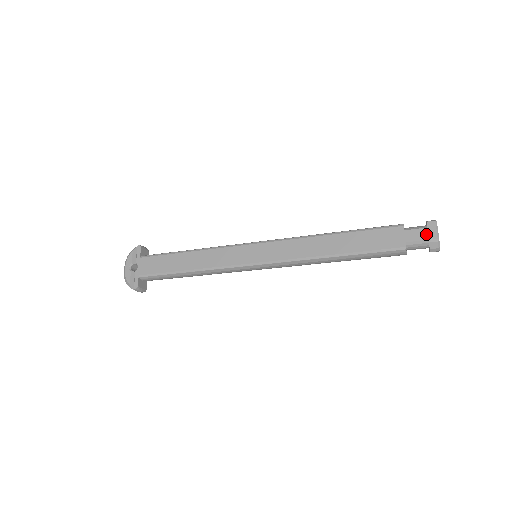
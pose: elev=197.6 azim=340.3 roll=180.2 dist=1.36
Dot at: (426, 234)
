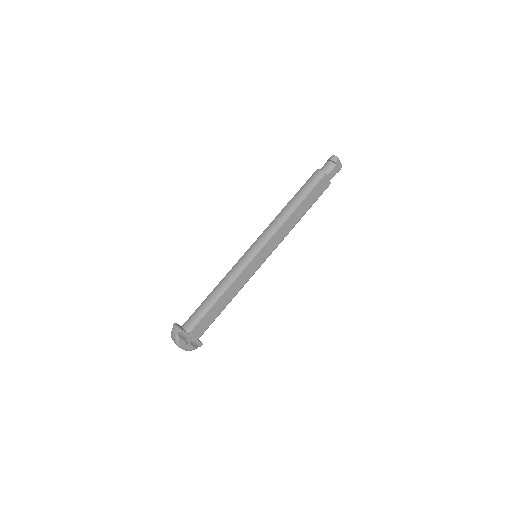
Dot at: (337, 169)
